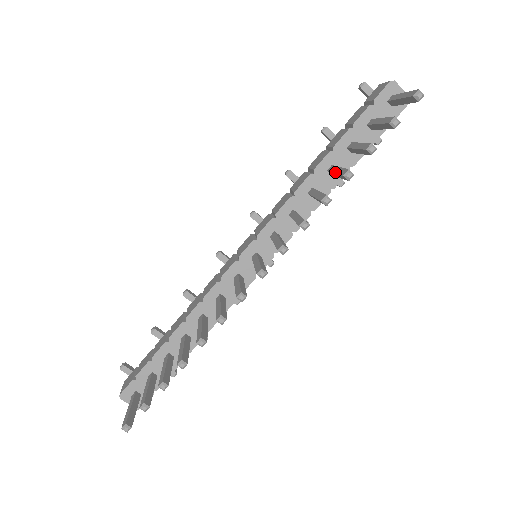
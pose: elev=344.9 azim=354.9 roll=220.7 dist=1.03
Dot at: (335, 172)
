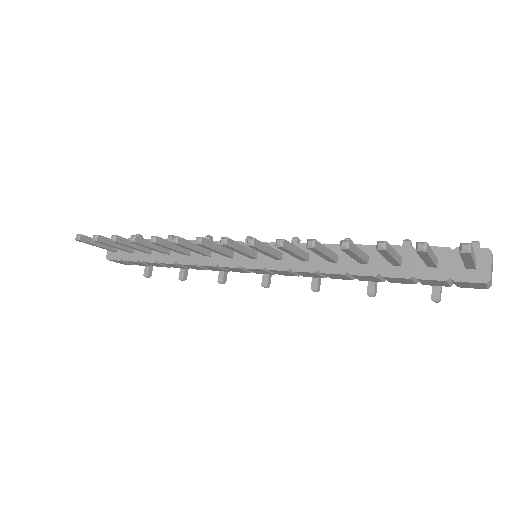
Dot at: occluded
